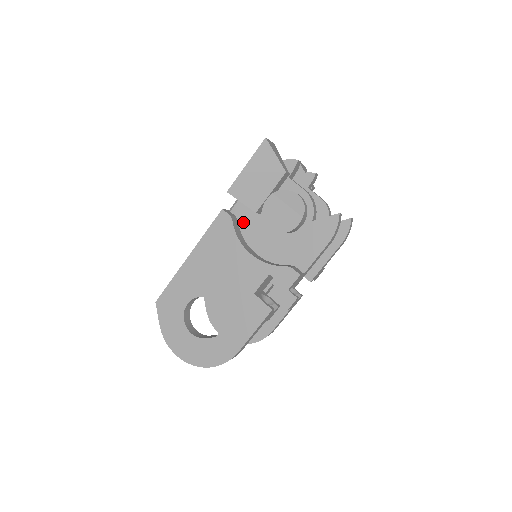
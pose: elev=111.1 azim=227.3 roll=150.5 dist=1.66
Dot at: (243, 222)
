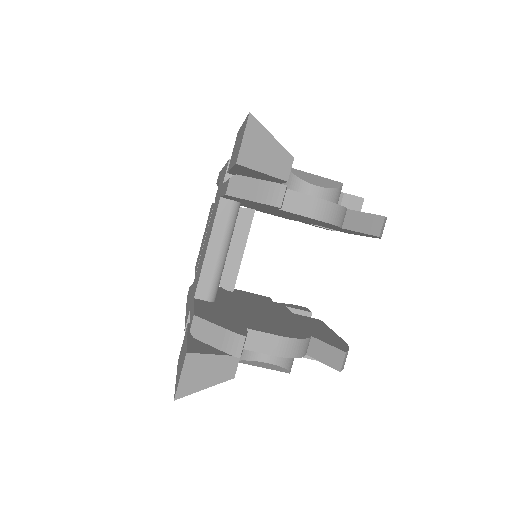
Dot at: occluded
